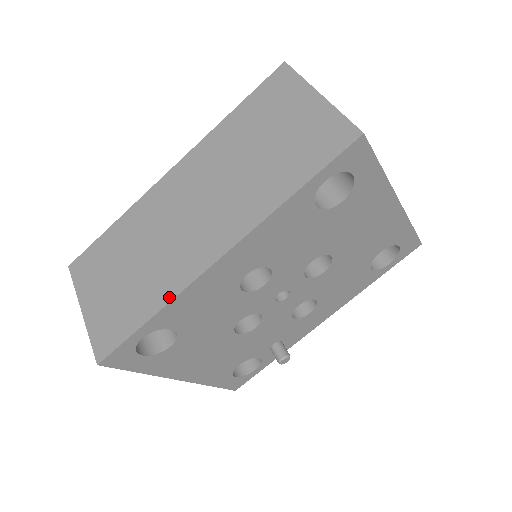
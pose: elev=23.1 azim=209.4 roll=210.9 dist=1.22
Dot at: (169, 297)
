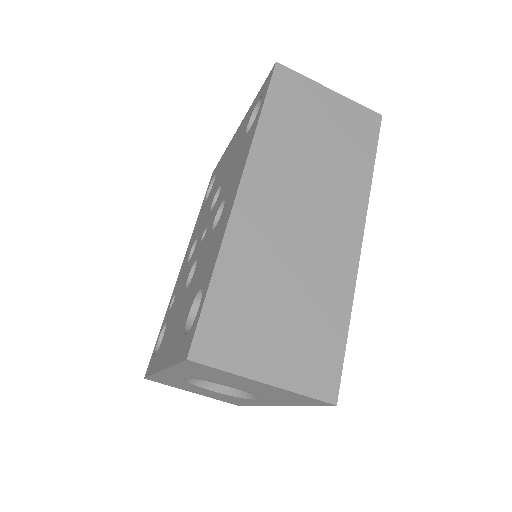
Dot at: (350, 295)
